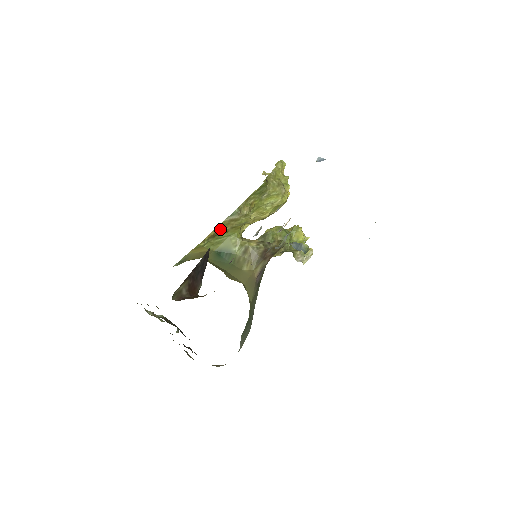
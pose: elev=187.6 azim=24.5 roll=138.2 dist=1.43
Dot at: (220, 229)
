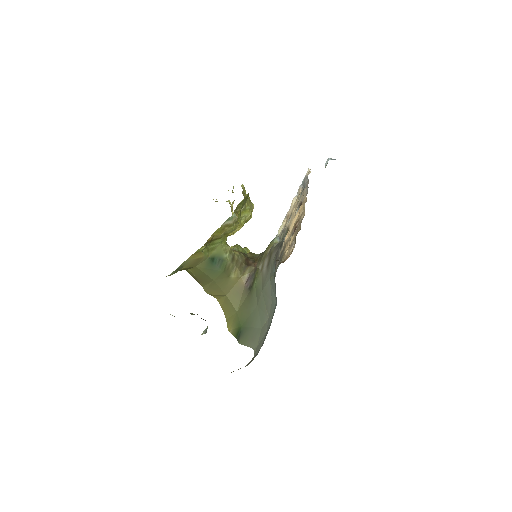
Dot at: (216, 234)
